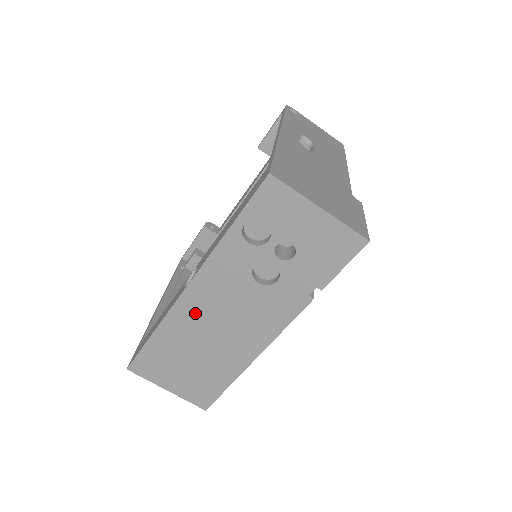
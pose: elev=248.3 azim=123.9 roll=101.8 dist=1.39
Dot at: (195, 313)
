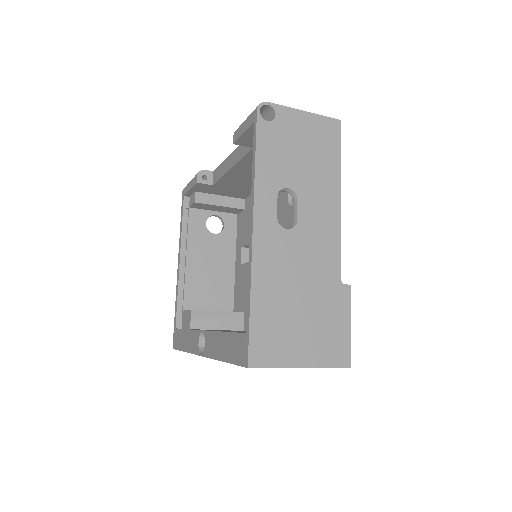
Dot at: occluded
